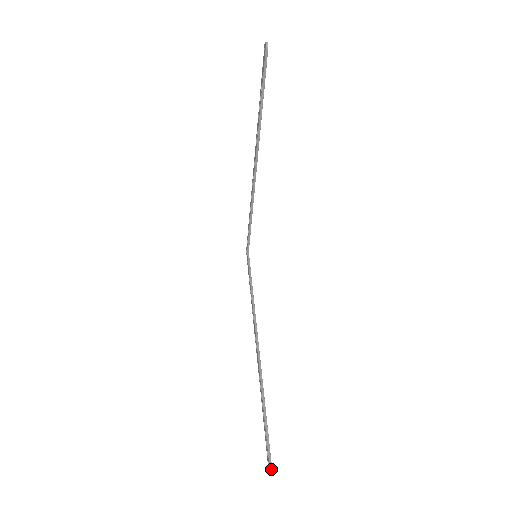
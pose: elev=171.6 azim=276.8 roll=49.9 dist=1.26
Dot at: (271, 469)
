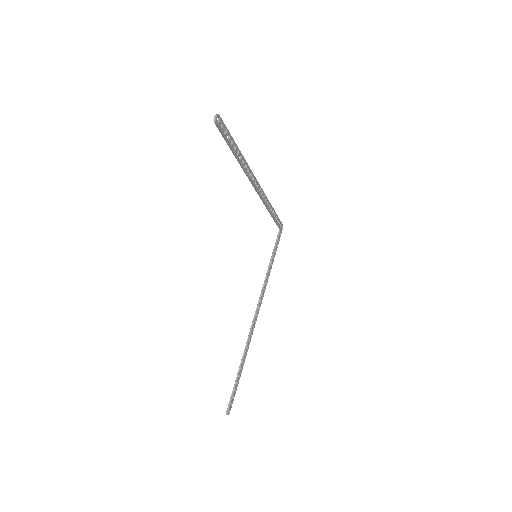
Dot at: occluded
